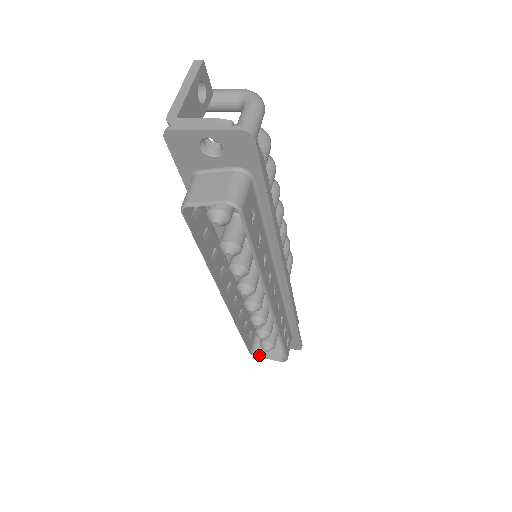
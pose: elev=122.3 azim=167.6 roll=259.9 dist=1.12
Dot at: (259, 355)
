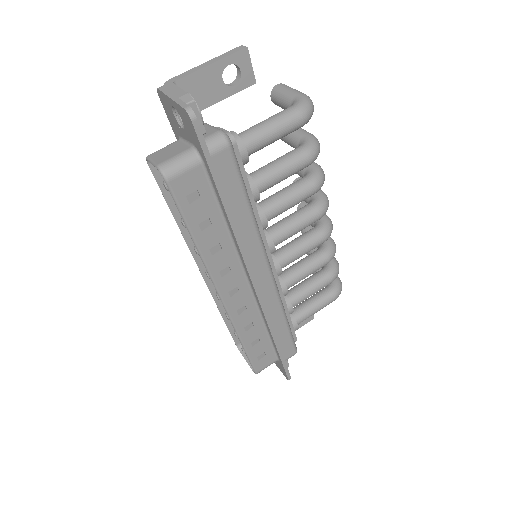
Dot at: (243, 353)
